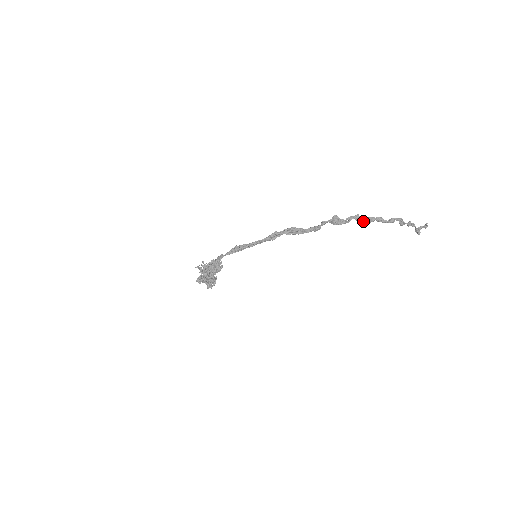
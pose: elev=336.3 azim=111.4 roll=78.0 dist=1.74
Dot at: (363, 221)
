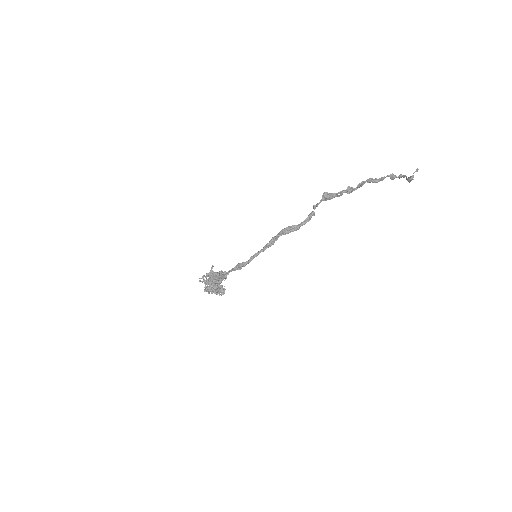
Dot at: occluded
